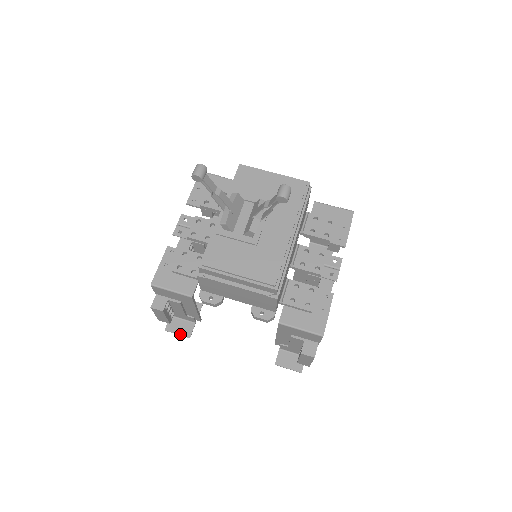
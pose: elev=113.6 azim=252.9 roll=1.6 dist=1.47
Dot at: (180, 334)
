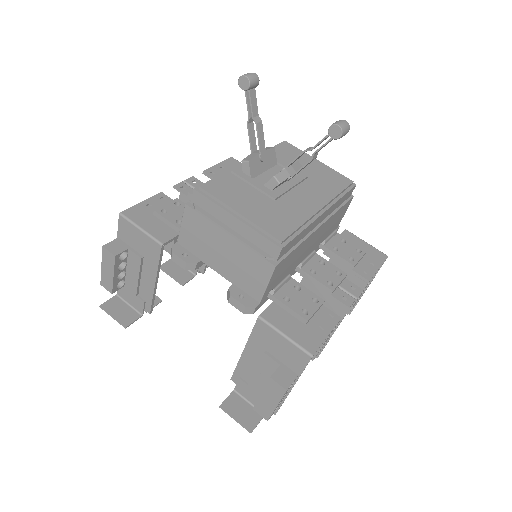
Dot at: (116, 318)
